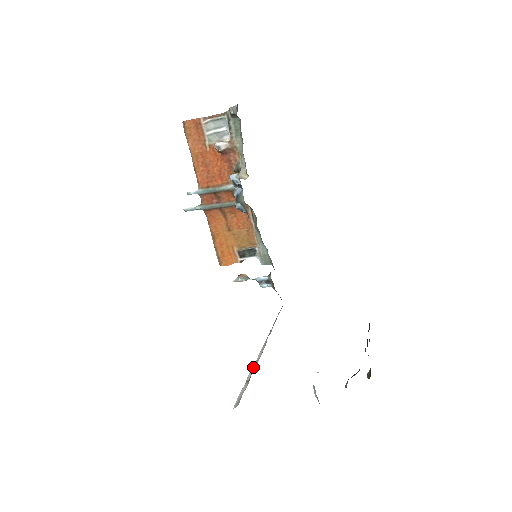
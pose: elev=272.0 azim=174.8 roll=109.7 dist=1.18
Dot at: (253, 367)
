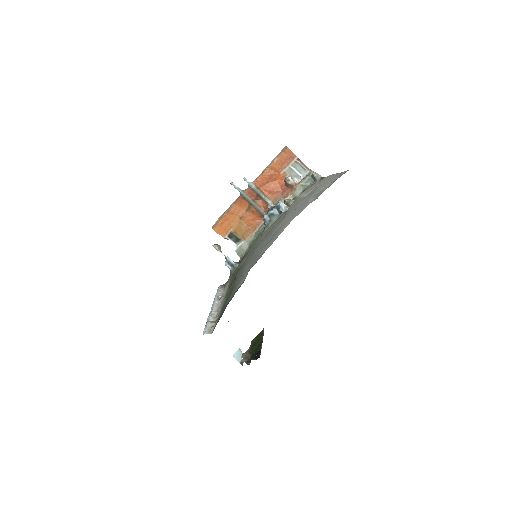
Dot at: (213, 314)
